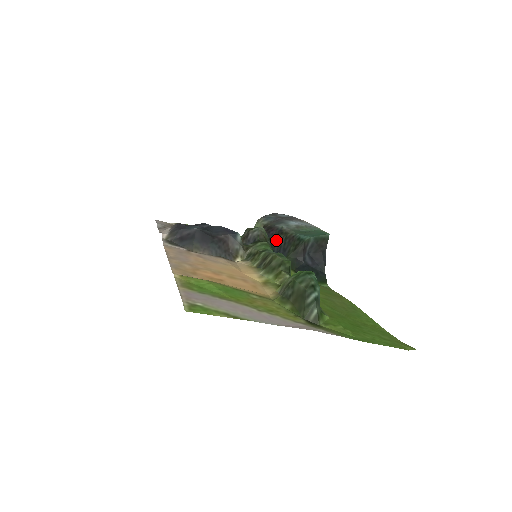
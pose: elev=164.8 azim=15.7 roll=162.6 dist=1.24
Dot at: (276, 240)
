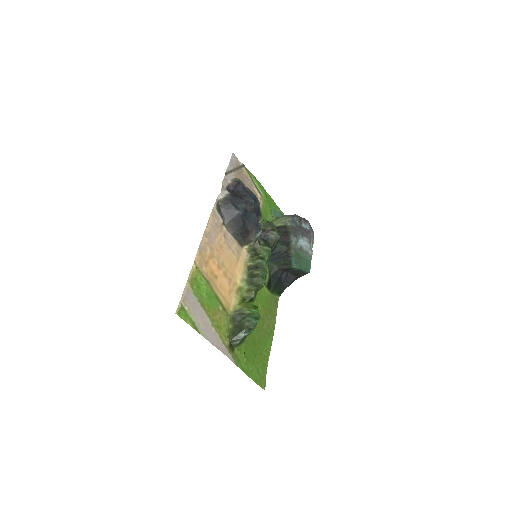
Dot at: (281, 246)
